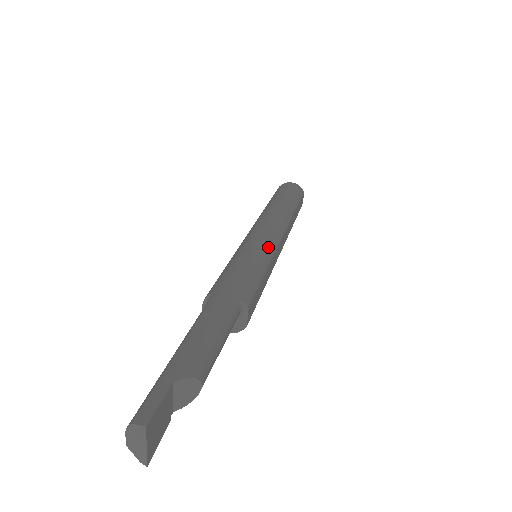
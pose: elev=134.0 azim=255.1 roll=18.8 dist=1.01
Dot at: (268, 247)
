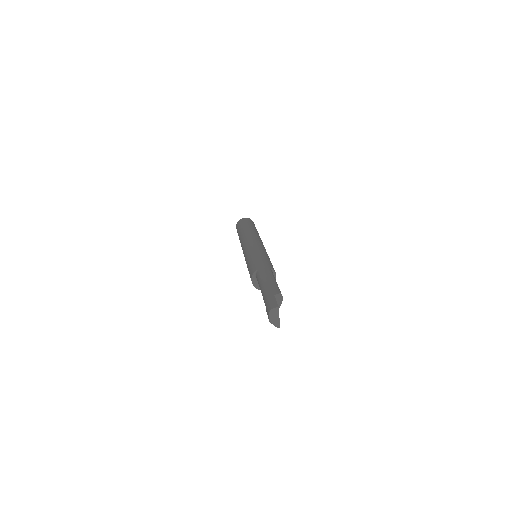
Dot at: (263, 248)
